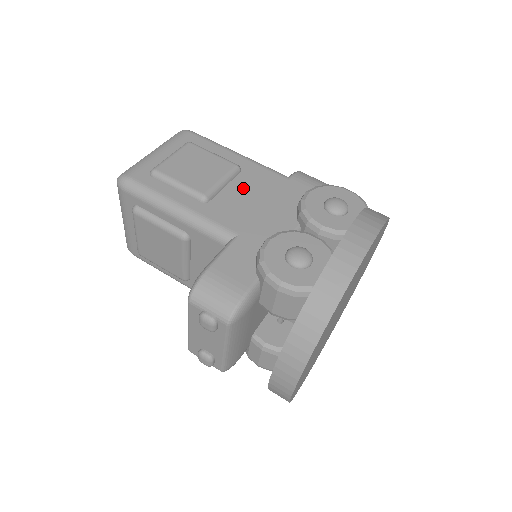
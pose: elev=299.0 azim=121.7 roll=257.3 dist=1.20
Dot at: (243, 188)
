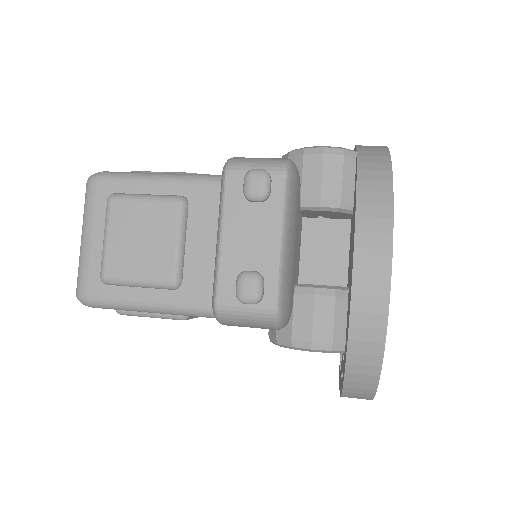
Dot at: occluded
